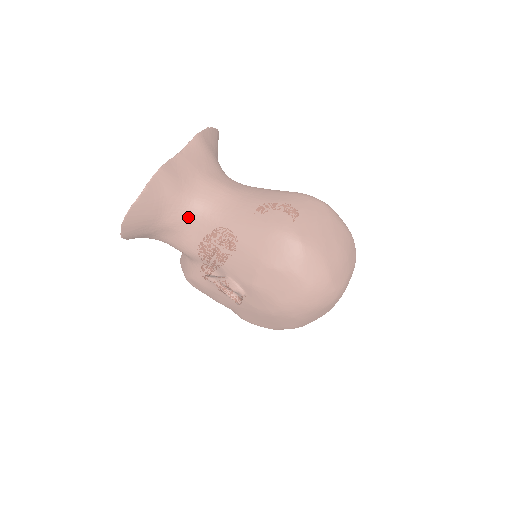
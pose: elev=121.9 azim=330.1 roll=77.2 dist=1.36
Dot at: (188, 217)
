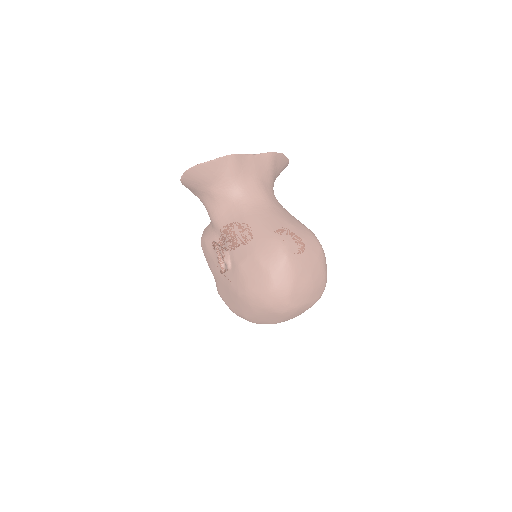
Dot at: (229, 197)
